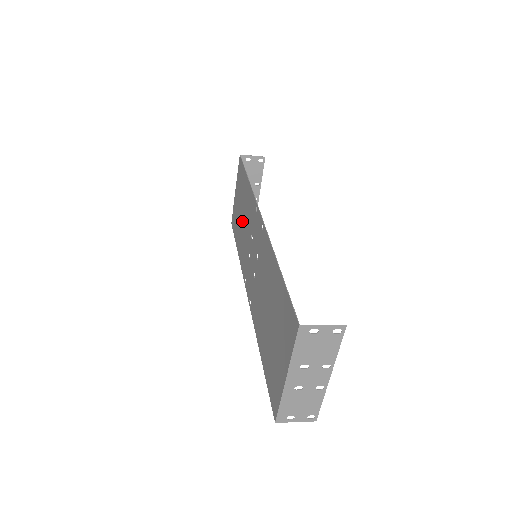
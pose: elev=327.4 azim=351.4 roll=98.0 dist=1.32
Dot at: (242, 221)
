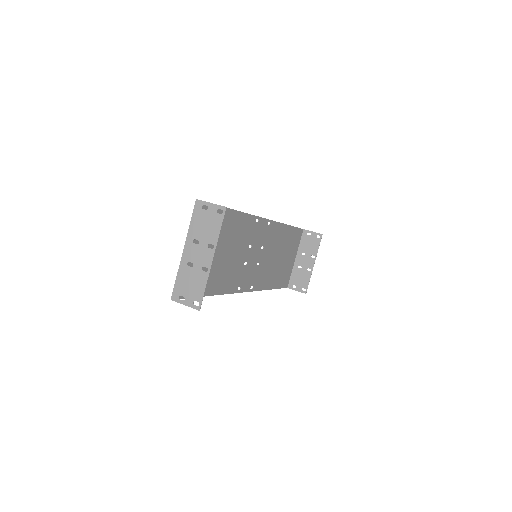
Dot at: (276, 260)
